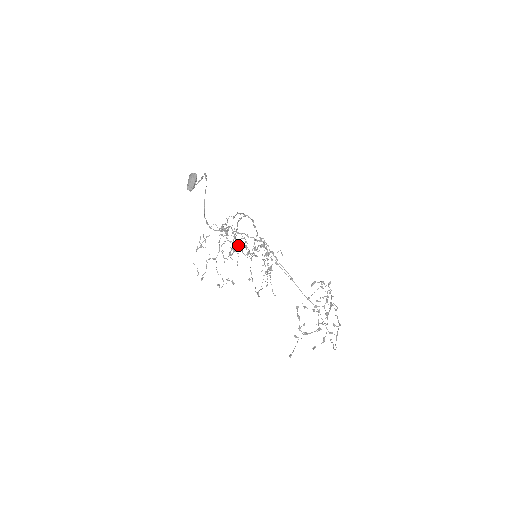
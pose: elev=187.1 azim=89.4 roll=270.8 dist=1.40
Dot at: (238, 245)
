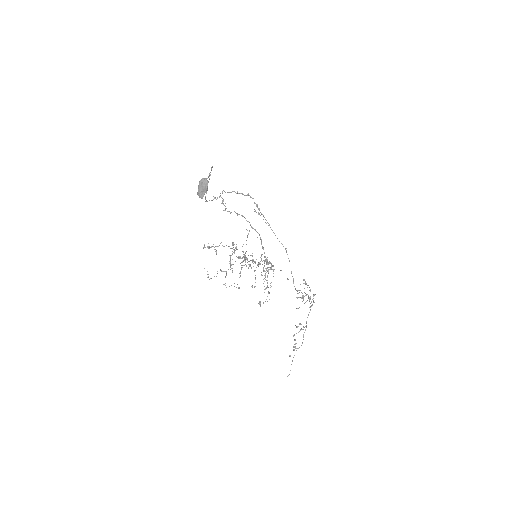
Dot at: occluded
